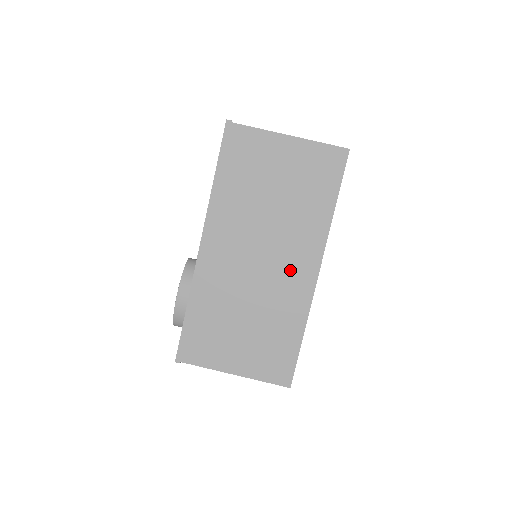
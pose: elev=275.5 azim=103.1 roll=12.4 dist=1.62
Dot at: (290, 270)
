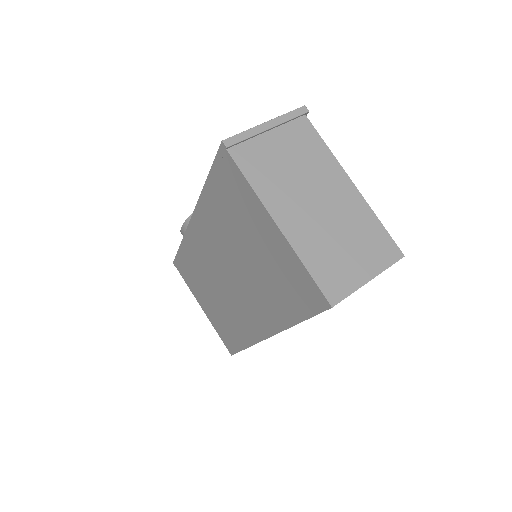
Dot at: (247, 311)
